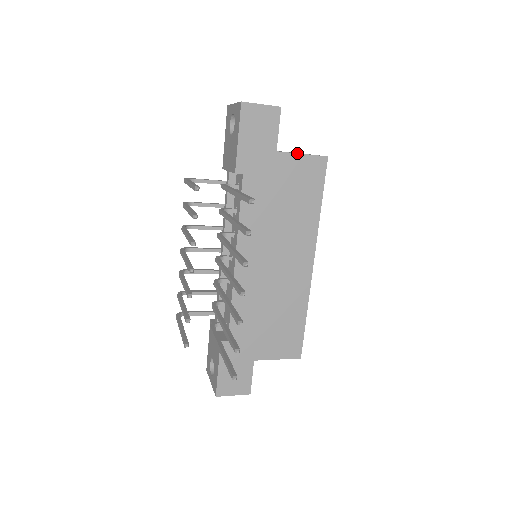
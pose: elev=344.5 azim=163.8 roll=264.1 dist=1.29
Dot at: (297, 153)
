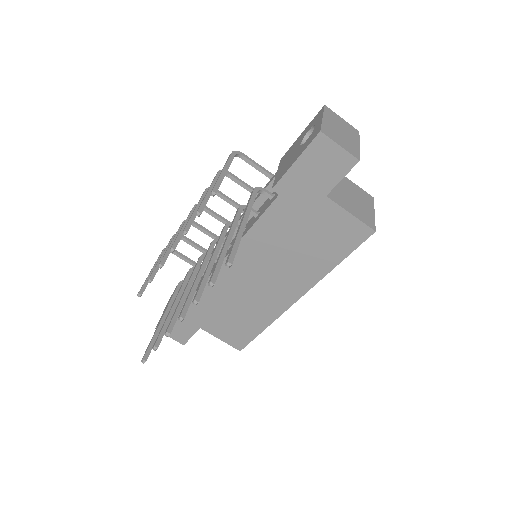
Dot at: (346, 210)
